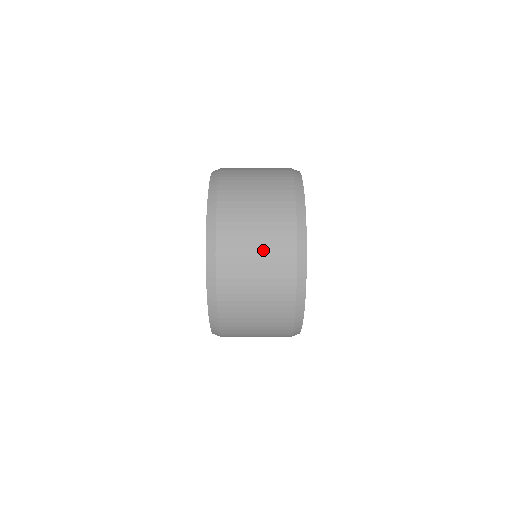
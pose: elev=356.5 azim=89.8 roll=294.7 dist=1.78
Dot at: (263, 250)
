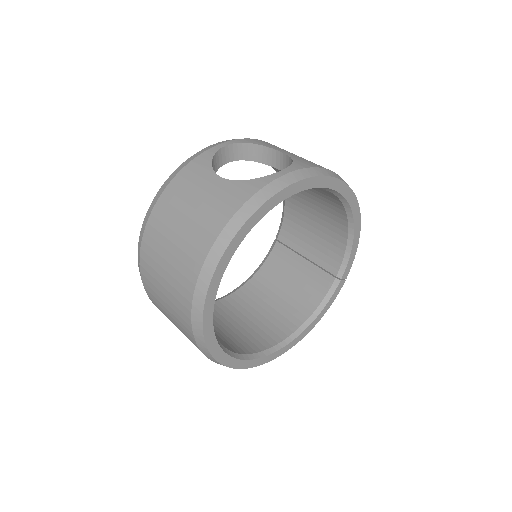
Dot at: occluded
